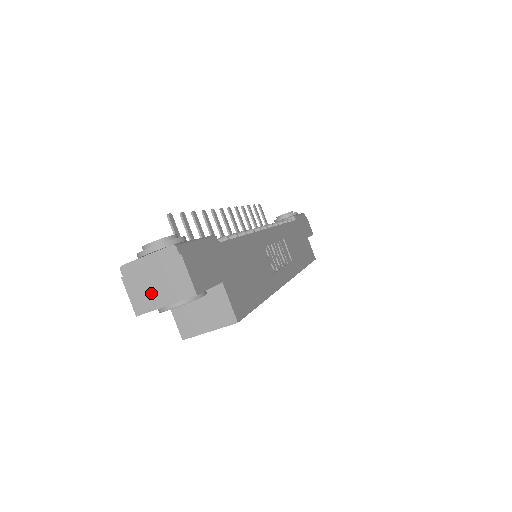
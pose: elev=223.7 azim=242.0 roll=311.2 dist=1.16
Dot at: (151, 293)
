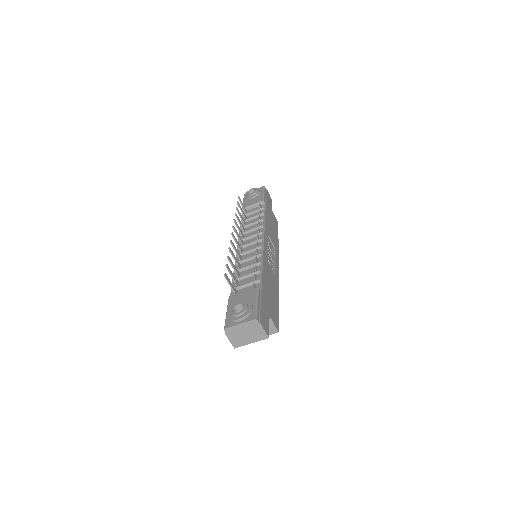
Dot at: (243, 339)
